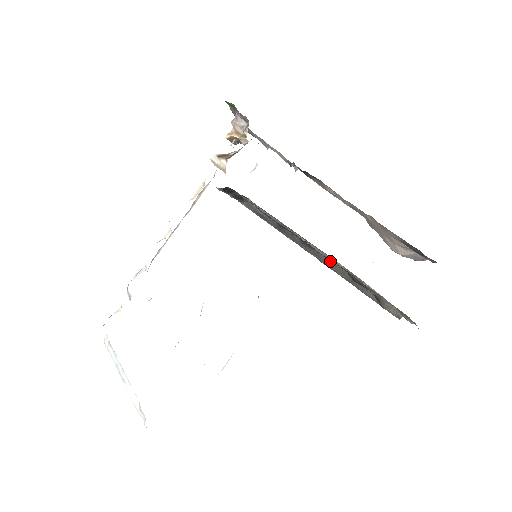
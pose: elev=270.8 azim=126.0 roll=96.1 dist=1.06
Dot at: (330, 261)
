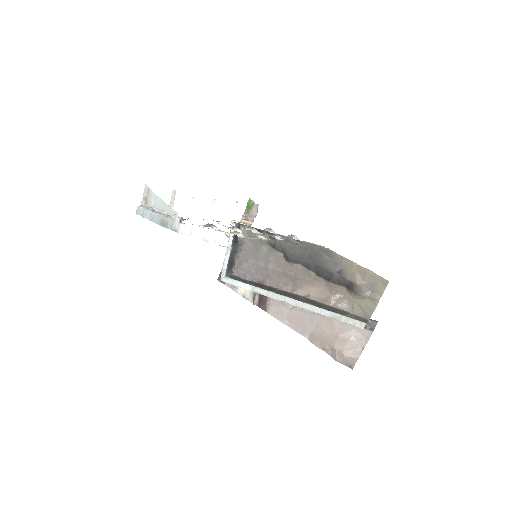
Dot at: (302, 297)
